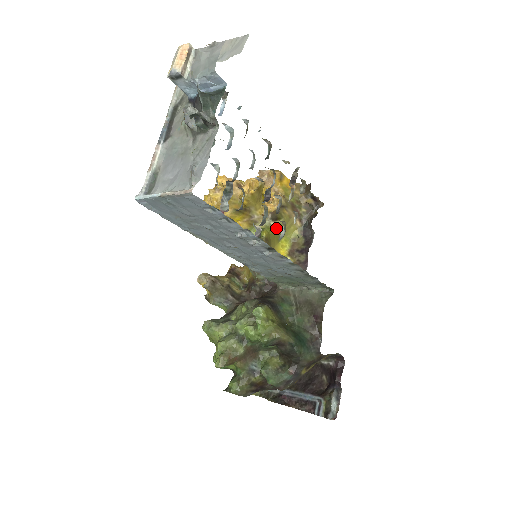
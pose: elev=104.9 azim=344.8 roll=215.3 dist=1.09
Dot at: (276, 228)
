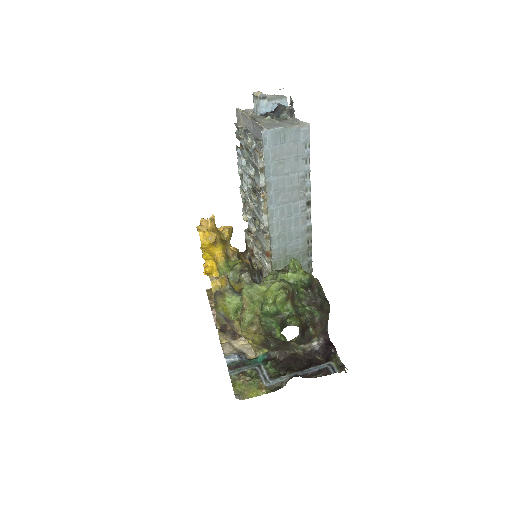
Dot at: occluded
